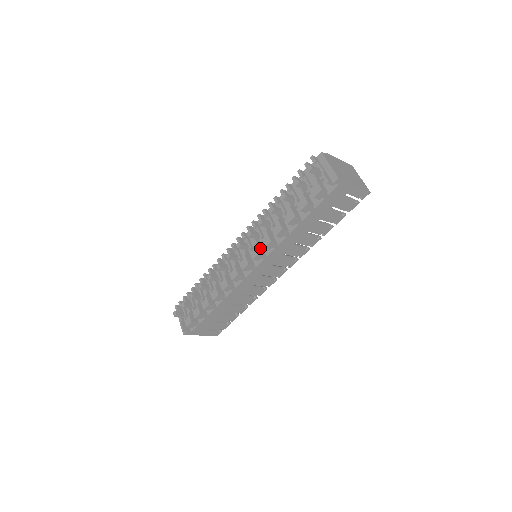
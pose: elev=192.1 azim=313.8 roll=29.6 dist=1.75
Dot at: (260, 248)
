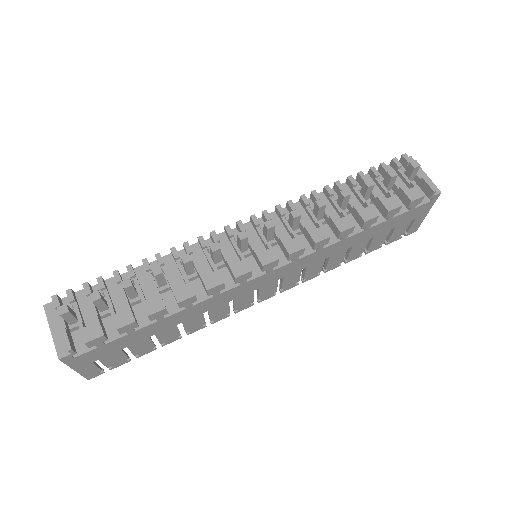
Dot at: (299, 242)
